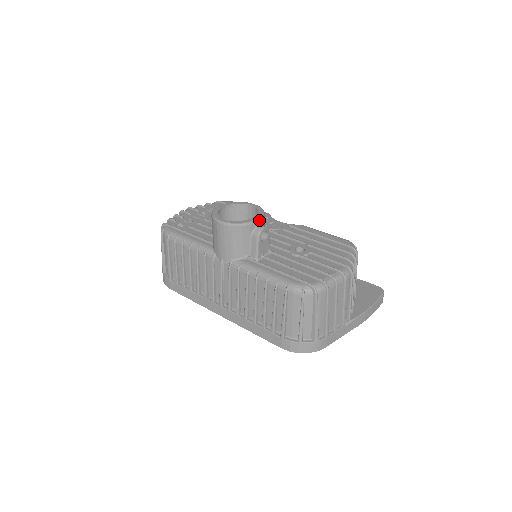
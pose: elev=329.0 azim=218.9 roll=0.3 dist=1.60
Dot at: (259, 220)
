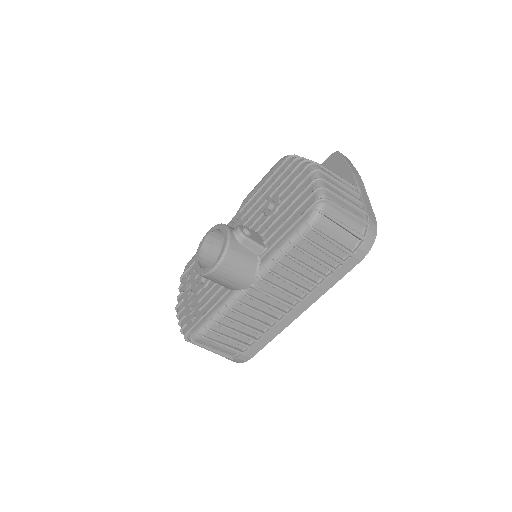
Dot at: (229, 230)
